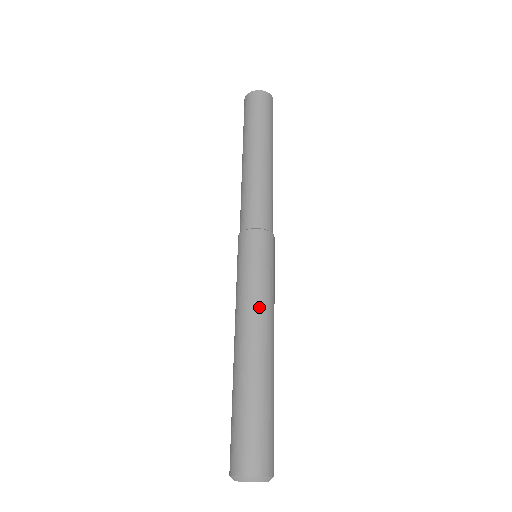
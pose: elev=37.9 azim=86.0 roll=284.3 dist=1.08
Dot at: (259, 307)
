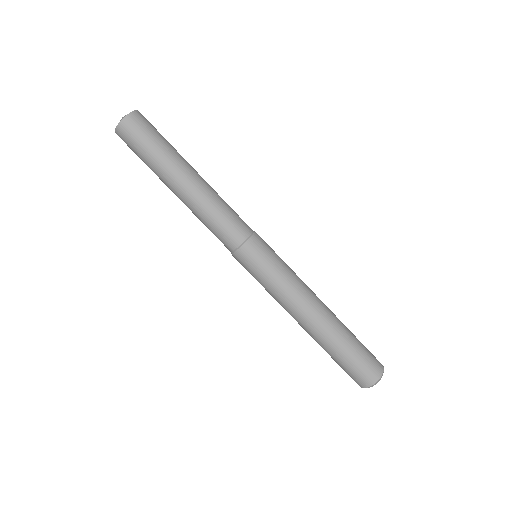
Dot at: (287, 302)
